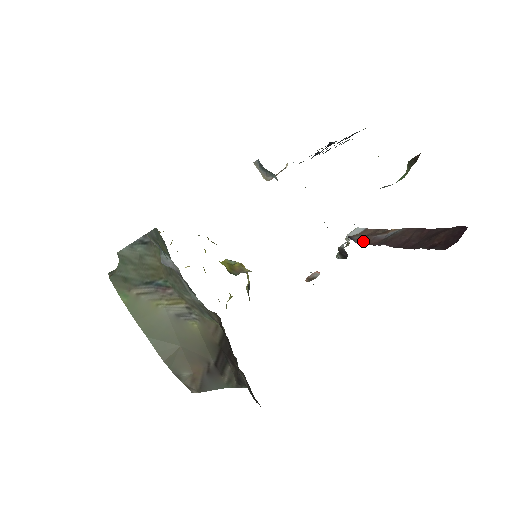
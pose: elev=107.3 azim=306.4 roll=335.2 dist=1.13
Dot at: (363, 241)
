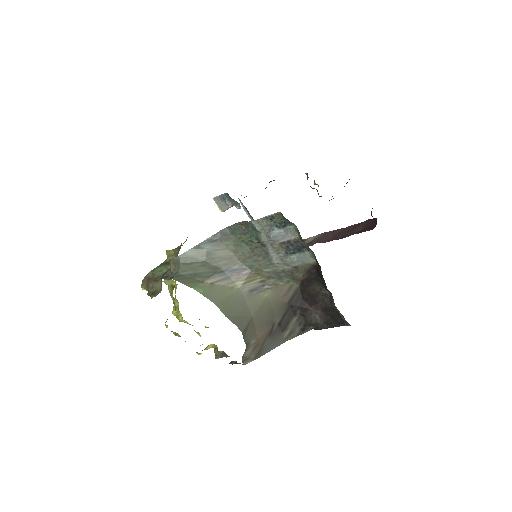
Dot at: occluded
